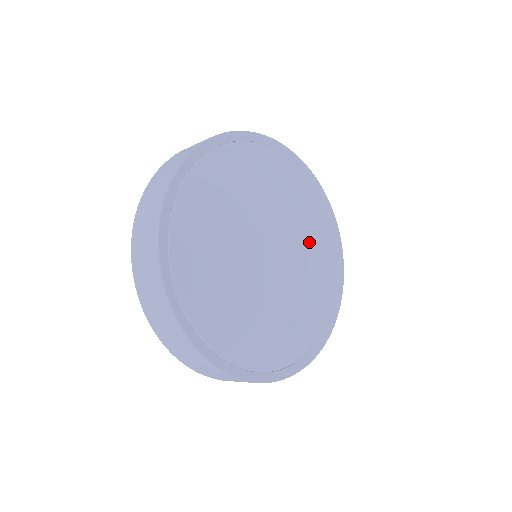
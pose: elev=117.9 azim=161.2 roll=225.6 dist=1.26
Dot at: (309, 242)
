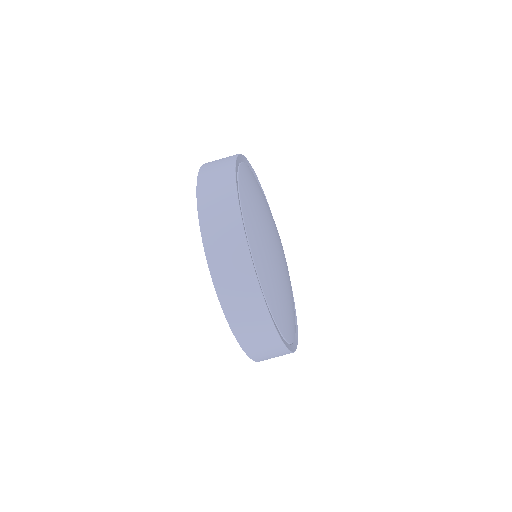
Dot at: (288, 271)
